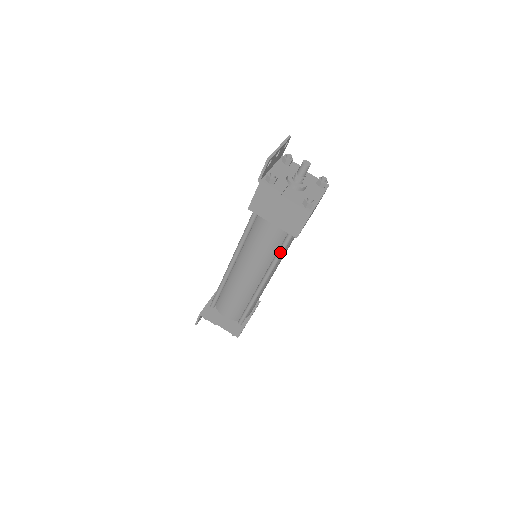
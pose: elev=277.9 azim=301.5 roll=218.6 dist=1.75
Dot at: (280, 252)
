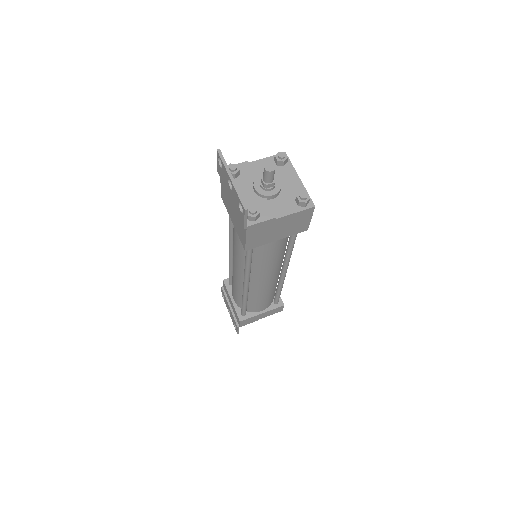
Dot at: (292, 246)
